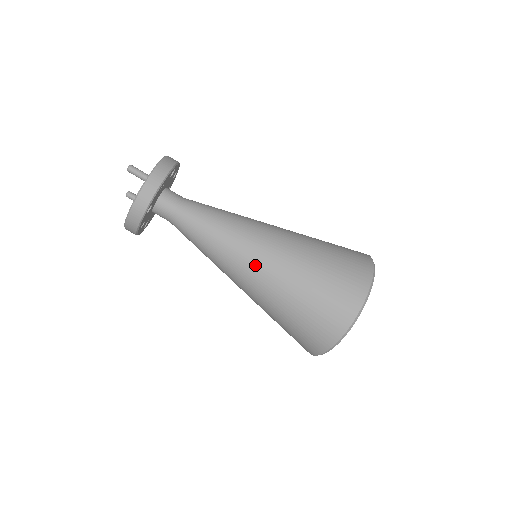
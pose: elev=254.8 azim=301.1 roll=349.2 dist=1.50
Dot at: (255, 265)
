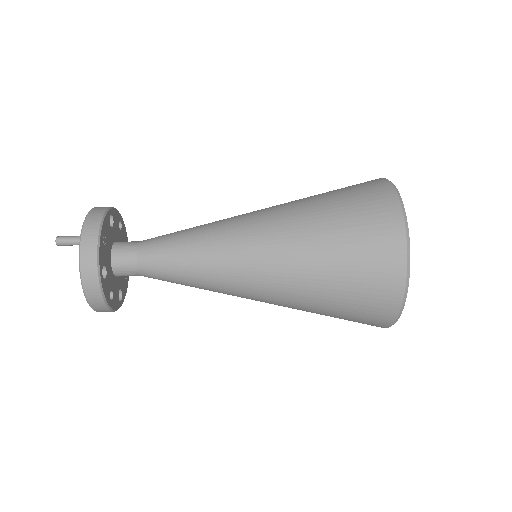
Dot at: (255, 262)
